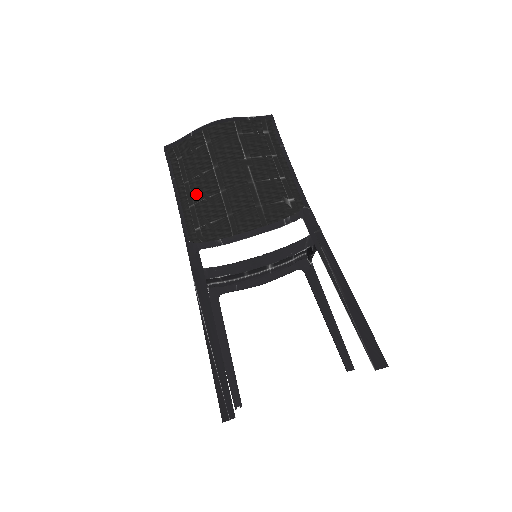
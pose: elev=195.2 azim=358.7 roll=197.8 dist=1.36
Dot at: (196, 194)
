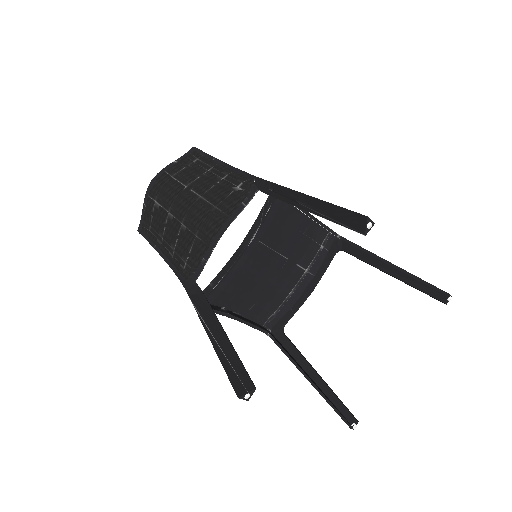
Dot at: (171, 242)
